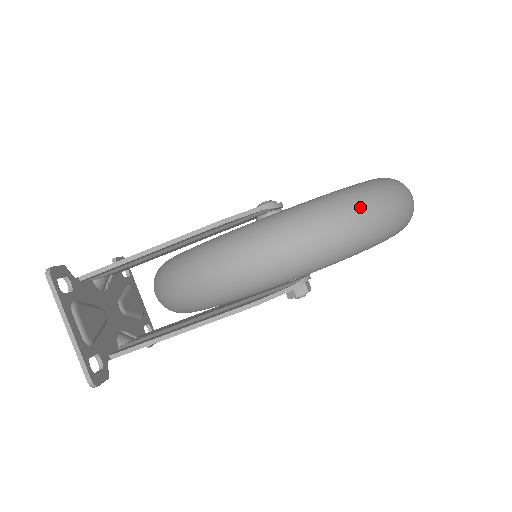
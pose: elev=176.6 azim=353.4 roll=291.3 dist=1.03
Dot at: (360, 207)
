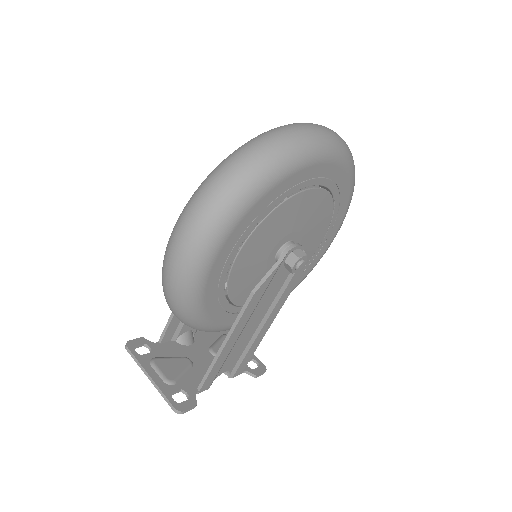
Dot at: (223, 169)
